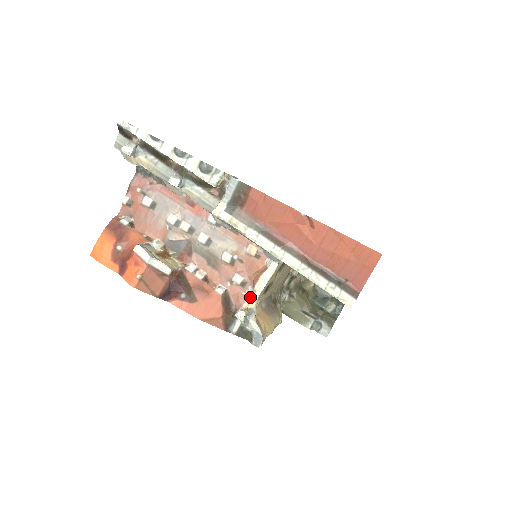
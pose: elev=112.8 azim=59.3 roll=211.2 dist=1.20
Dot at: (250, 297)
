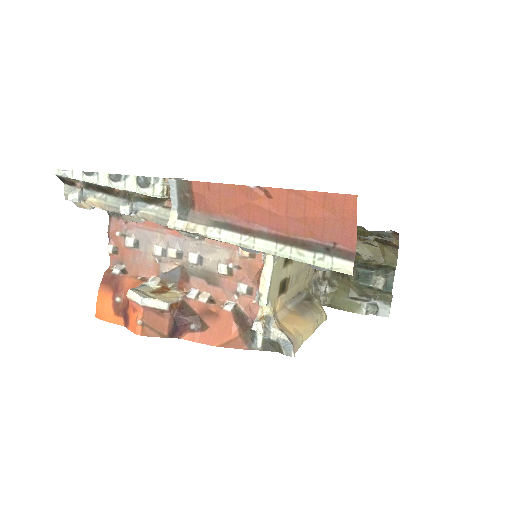
Dot at: (259, 303)
